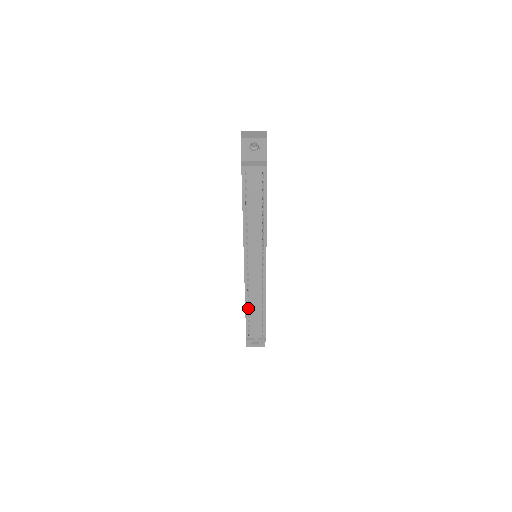
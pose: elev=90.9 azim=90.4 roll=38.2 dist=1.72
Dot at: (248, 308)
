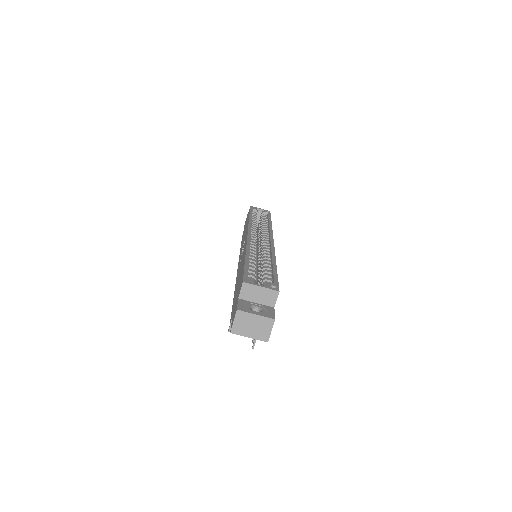
Dot at: occluded
